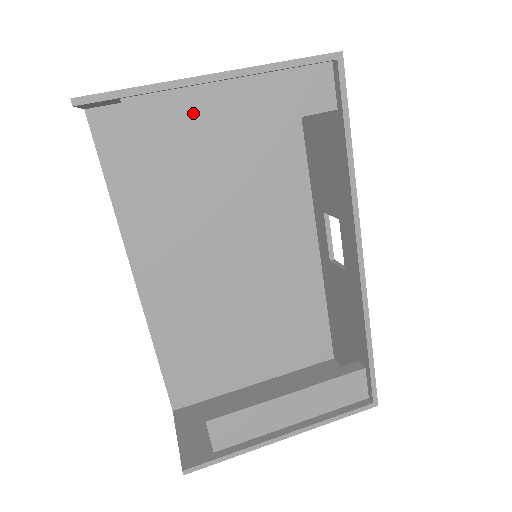
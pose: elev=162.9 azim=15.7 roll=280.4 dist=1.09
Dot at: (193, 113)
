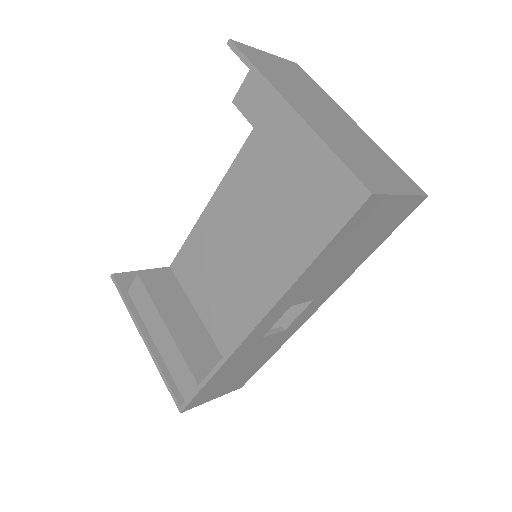
Dot at: (270, 118)
